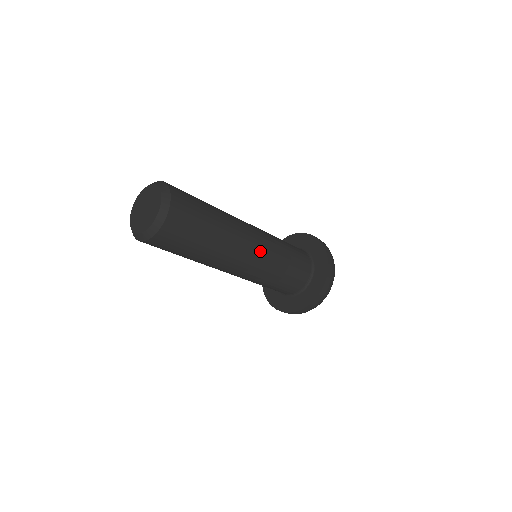
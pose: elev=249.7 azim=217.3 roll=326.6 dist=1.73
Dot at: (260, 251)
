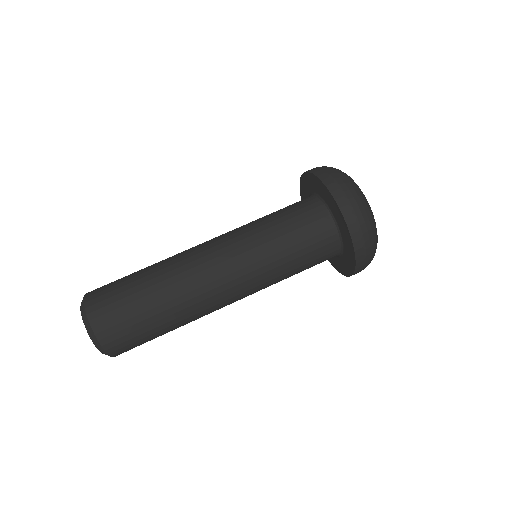
Dot at: (242, 288)
